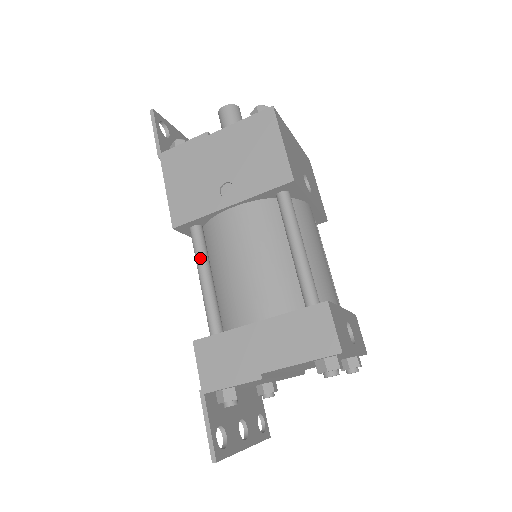
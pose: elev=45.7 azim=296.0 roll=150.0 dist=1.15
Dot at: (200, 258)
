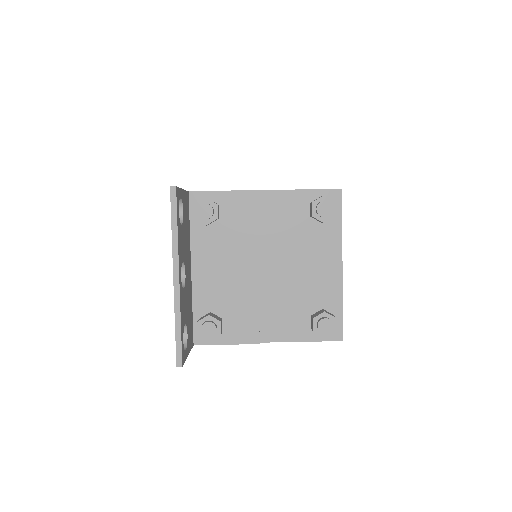
Dot at: occluded
